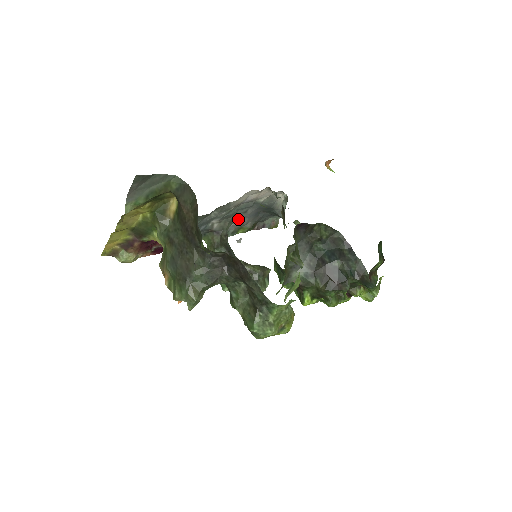
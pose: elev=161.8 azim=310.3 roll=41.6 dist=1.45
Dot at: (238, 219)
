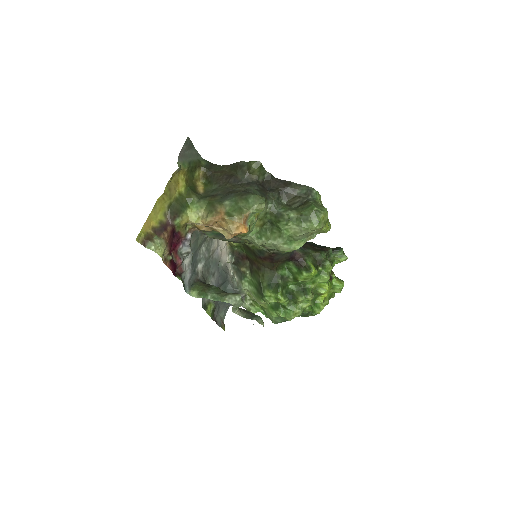
Dot at: occluded
